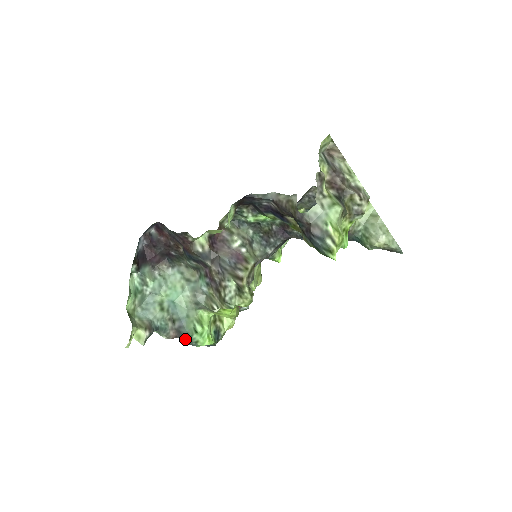
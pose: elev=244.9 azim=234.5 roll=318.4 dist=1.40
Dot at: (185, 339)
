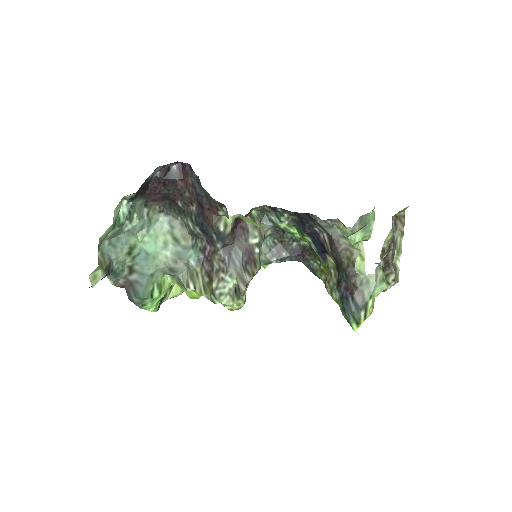
Dot at: (135, 297)
